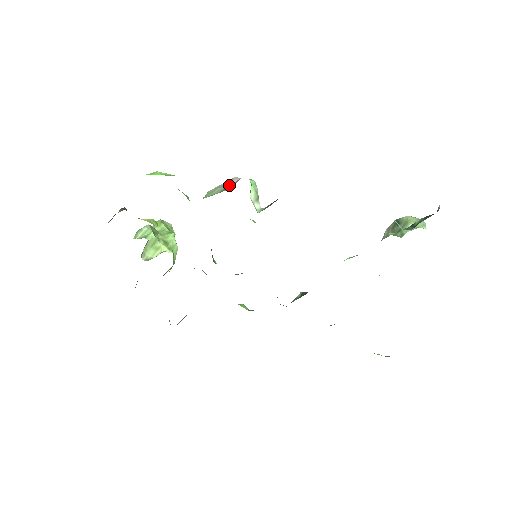
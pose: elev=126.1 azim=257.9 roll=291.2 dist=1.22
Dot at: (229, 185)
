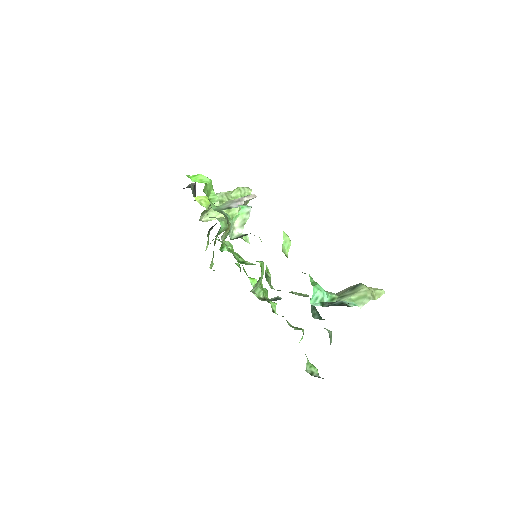
Dot at: (237, 203)
